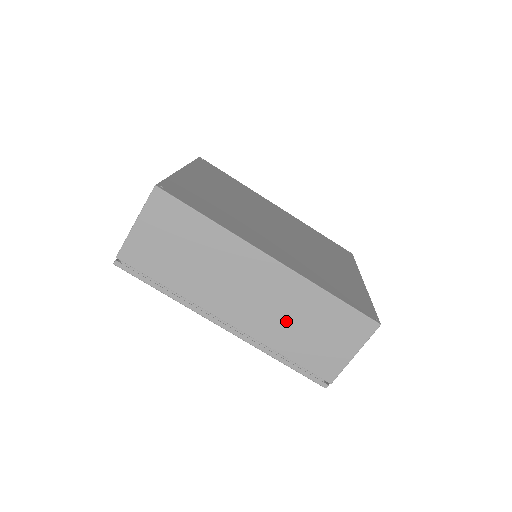
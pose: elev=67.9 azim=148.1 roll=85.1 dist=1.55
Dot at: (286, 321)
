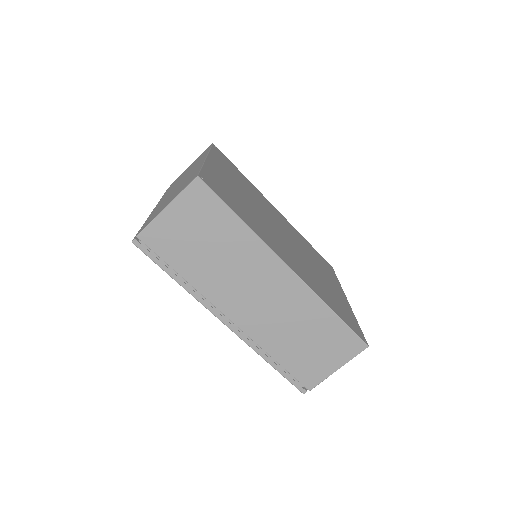
Dot at: (286, 328)
